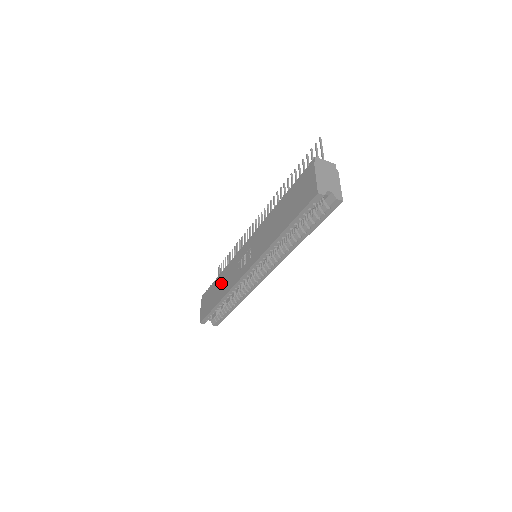
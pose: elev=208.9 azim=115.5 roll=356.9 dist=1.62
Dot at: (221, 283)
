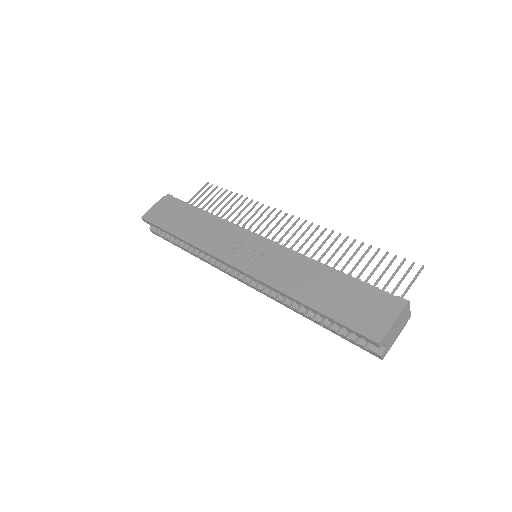
Dot at: (200, 225)
